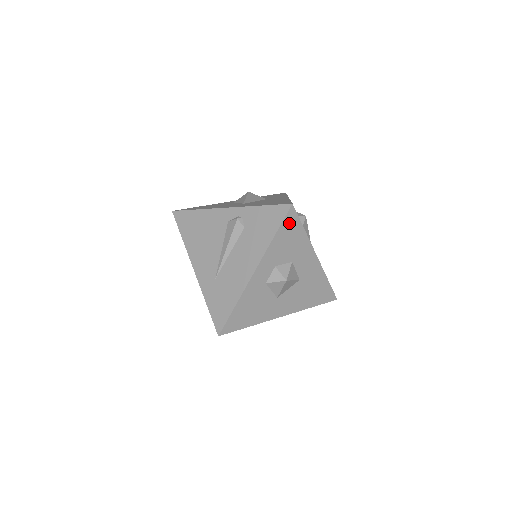
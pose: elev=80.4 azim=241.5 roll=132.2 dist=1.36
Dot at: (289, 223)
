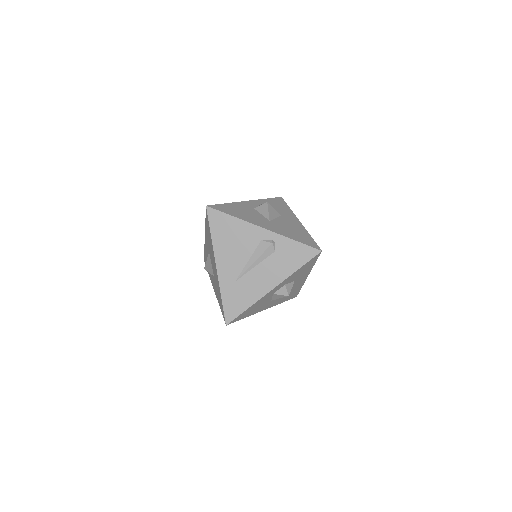
Dot at: (311, 261)
